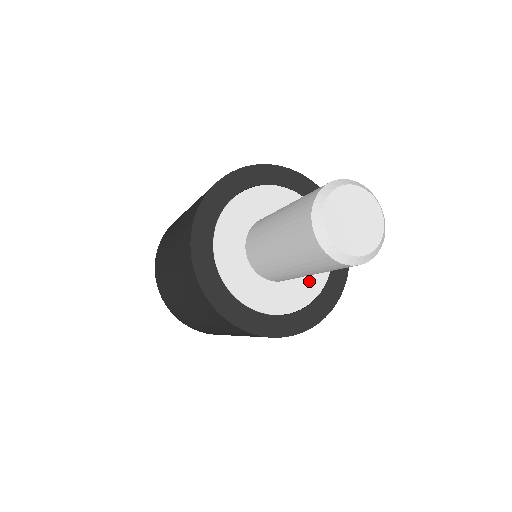
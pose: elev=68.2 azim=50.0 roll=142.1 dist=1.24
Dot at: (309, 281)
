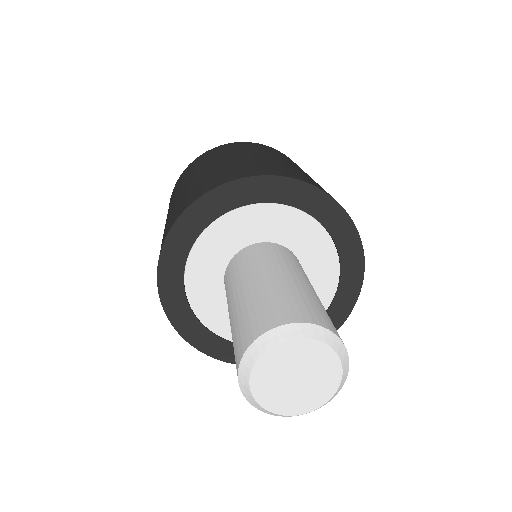
Dot at: occluded
